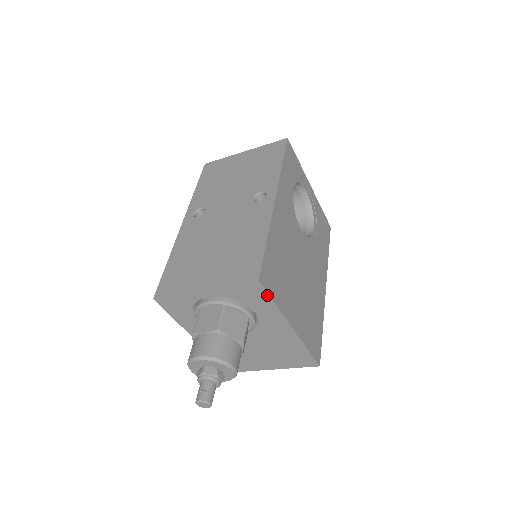
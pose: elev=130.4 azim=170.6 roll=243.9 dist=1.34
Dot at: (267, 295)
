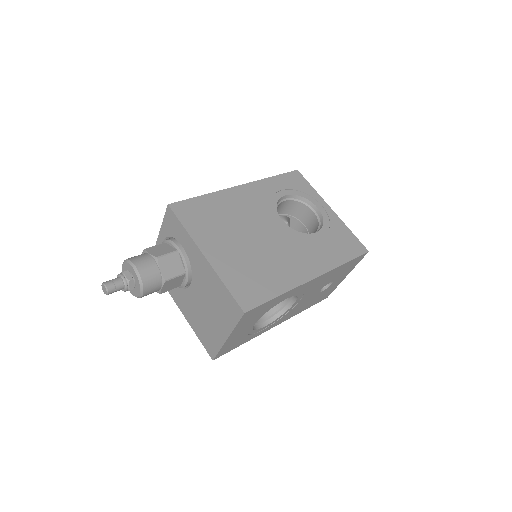
Dot at: (177, 219)
